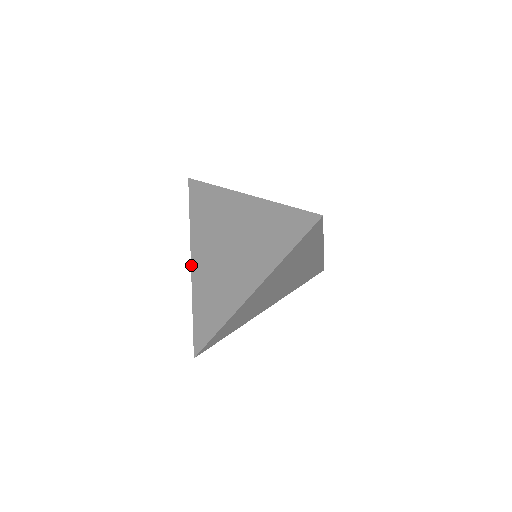
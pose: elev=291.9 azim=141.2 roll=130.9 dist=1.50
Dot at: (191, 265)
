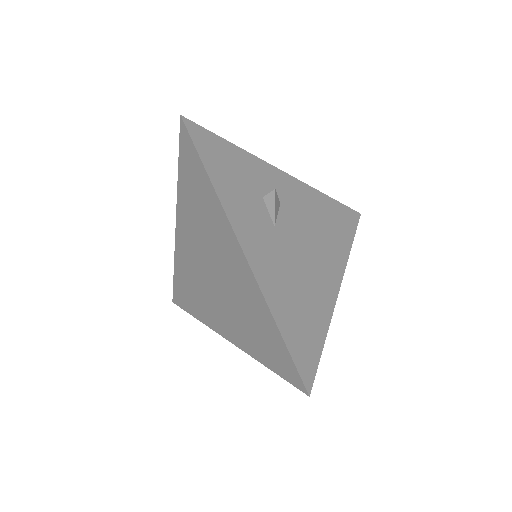
Dot at: (175, 229)
